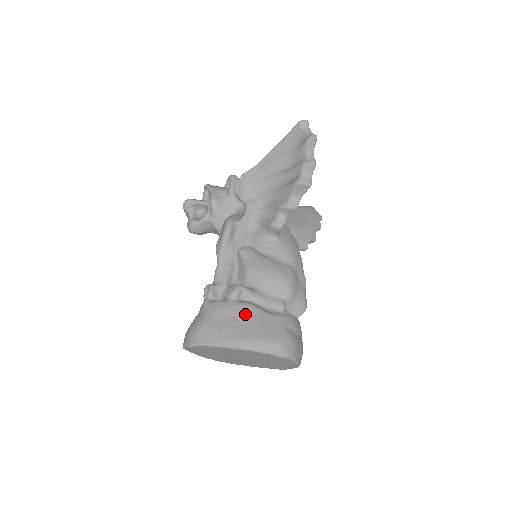
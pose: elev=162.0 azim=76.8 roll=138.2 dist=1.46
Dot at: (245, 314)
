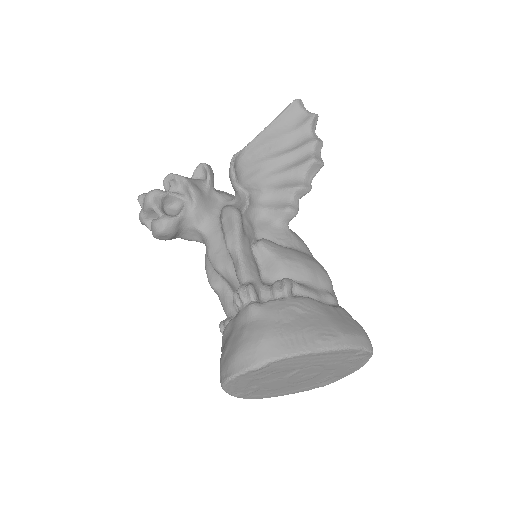
Dot at: (313, 309)
